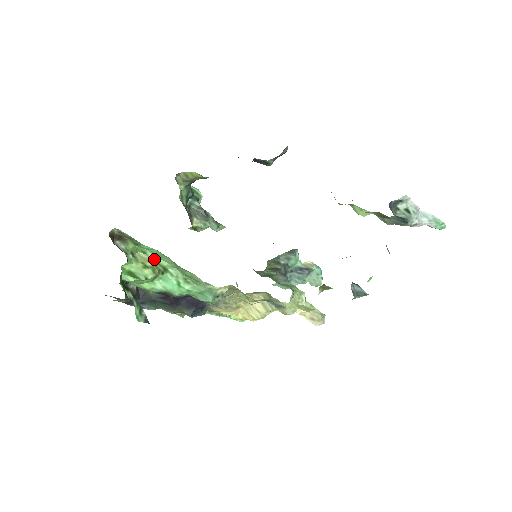
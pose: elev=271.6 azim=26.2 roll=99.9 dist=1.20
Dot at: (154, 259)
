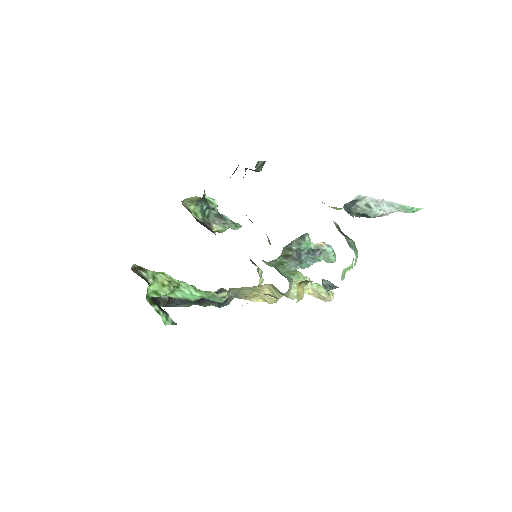
Dot at: (170, 278)
